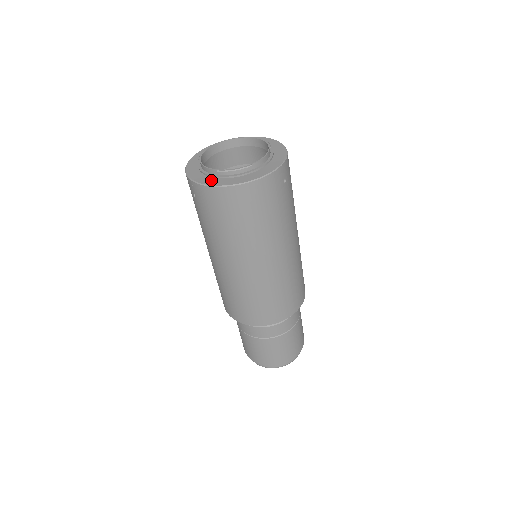
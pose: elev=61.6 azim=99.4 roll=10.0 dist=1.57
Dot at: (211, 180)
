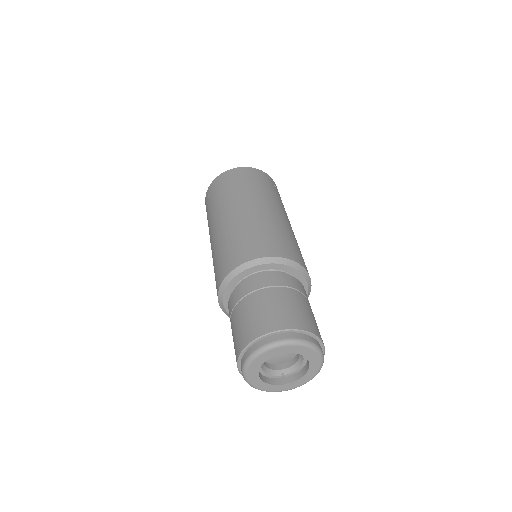
Dot at: occluded
